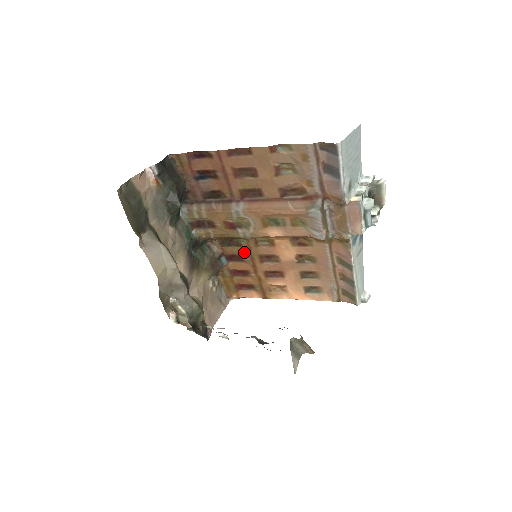
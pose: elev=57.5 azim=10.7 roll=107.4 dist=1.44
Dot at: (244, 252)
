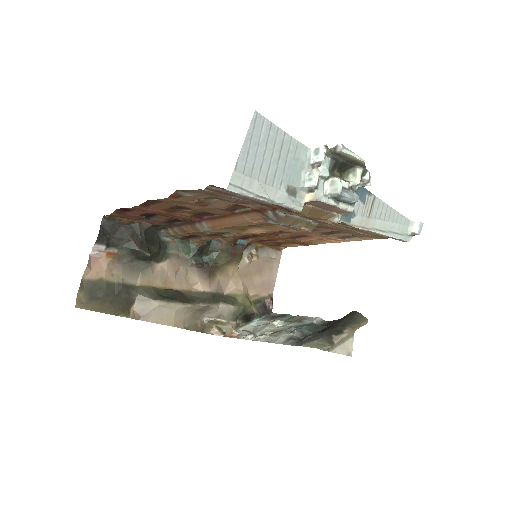
Dot at: occluded
